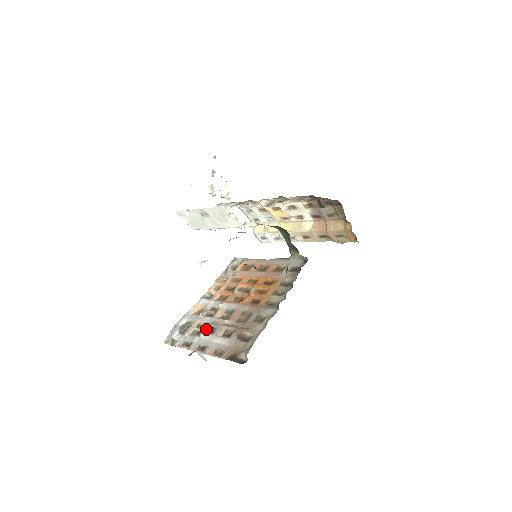
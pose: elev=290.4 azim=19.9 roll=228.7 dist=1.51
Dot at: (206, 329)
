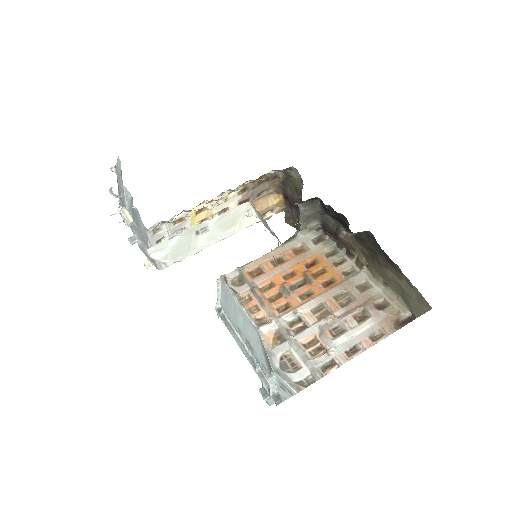
Dot at: (330, 335)
